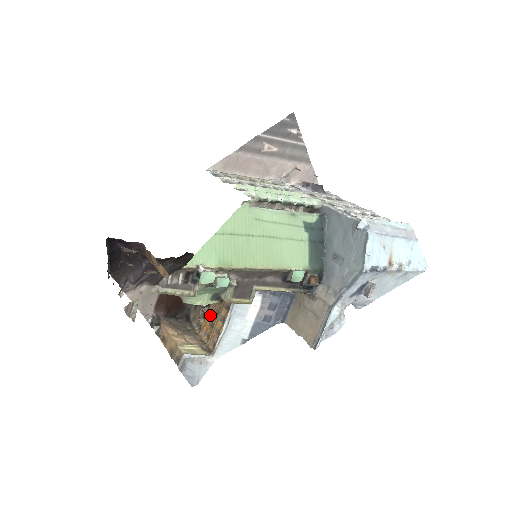
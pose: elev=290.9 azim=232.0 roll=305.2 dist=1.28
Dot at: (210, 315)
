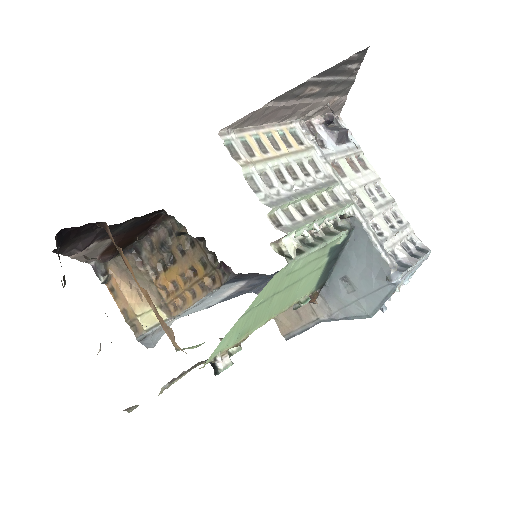
Dot at: (174, 275)
